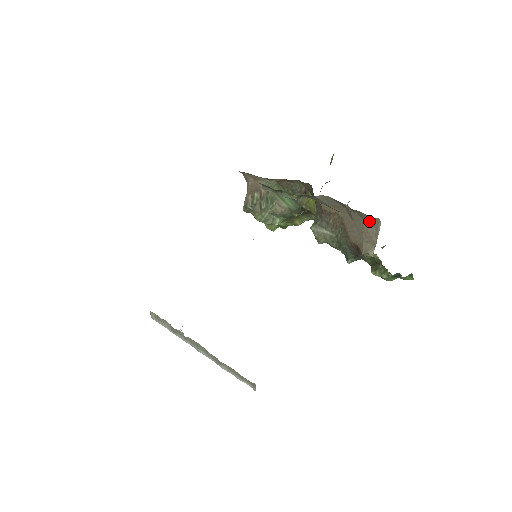
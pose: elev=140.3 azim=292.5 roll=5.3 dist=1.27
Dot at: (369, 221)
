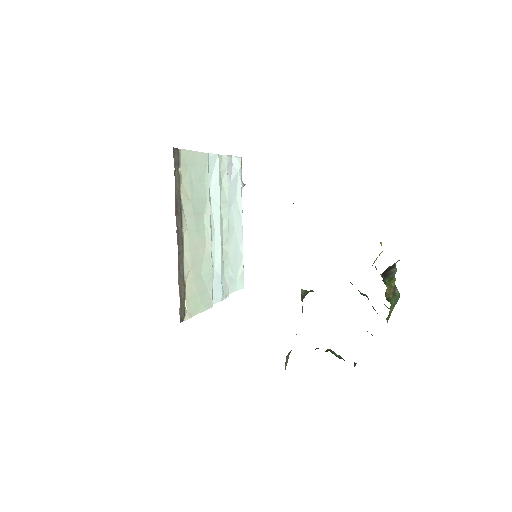
Dot at: occluded
